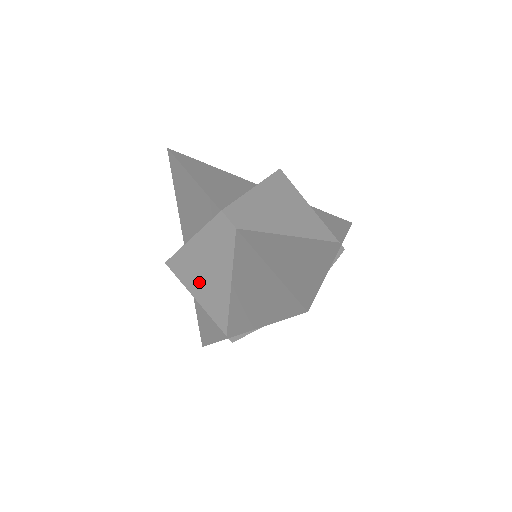
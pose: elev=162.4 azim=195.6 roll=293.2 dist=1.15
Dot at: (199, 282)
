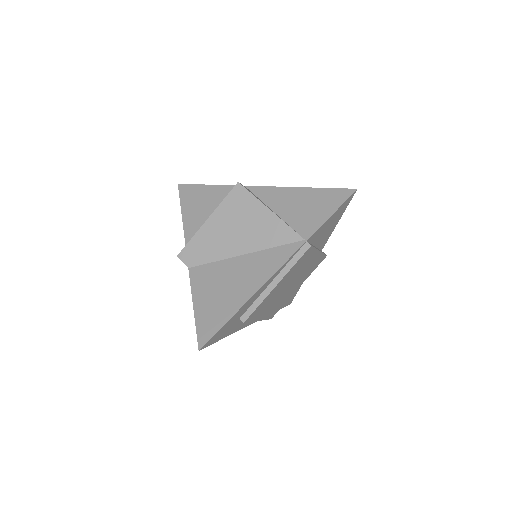
Dot at: occluded
